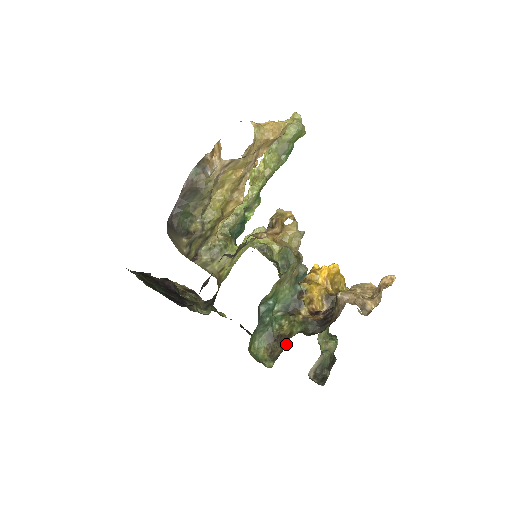
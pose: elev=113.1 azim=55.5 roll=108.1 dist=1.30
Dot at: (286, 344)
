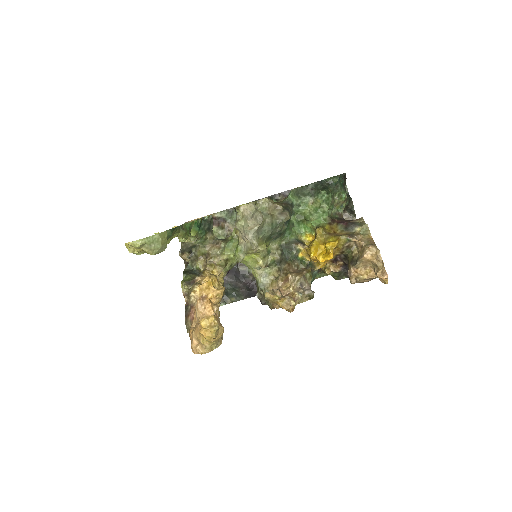
Dot at: occluded
